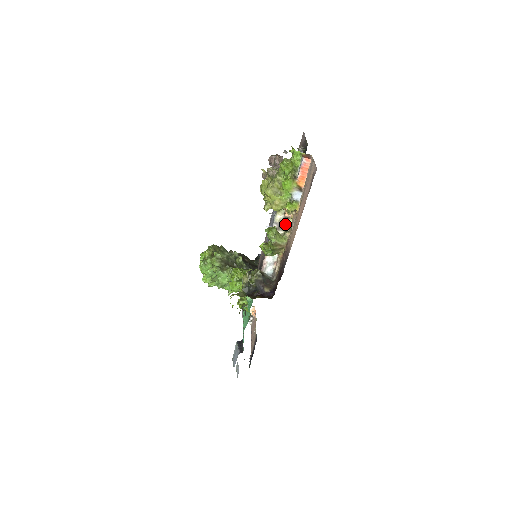
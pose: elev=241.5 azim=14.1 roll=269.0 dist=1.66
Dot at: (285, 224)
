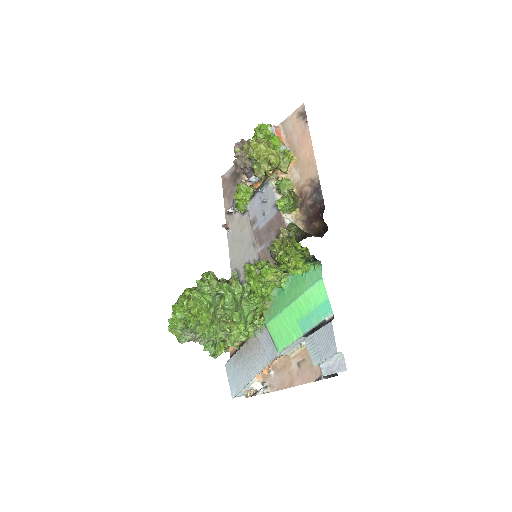
Dot at: occluded
